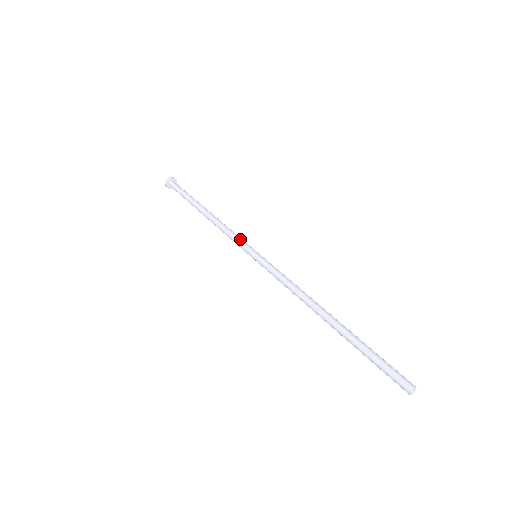
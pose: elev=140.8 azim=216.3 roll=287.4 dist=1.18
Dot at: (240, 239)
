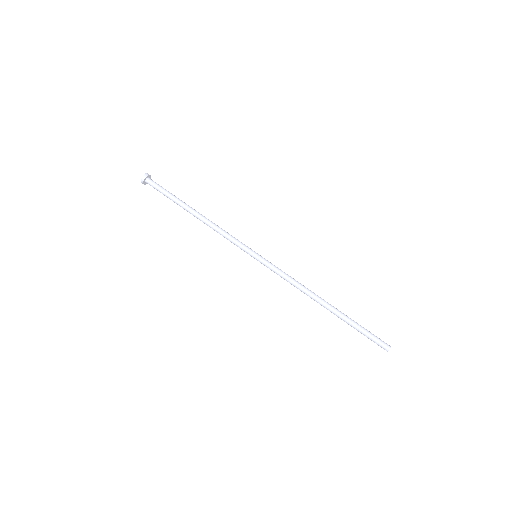
Dot at: (239, 241)
